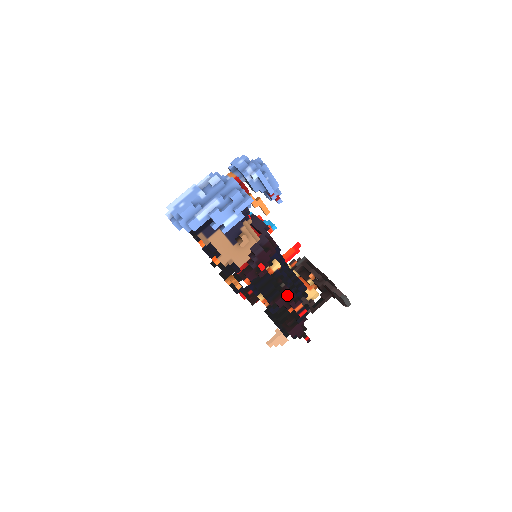
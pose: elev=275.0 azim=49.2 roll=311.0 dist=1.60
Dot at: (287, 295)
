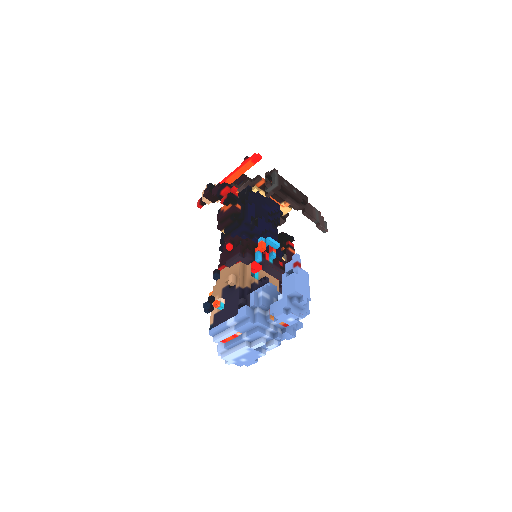
Dot at: occluded
